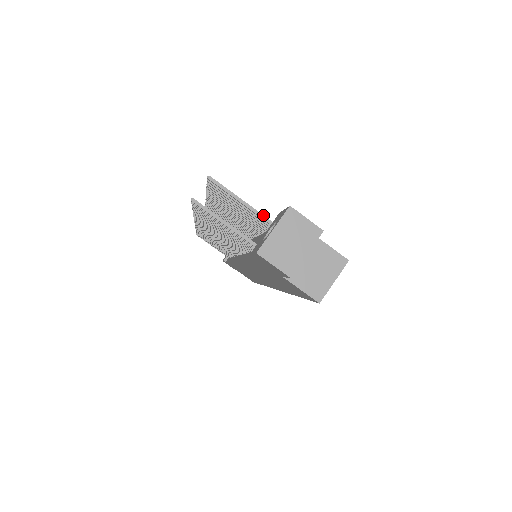
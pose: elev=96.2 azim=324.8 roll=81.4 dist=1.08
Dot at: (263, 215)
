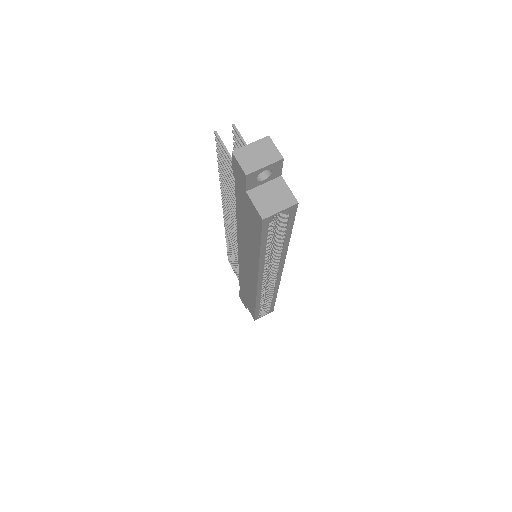
Dot at: occluded
